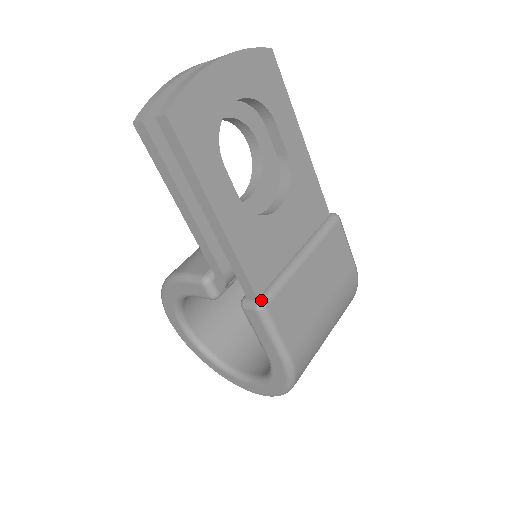
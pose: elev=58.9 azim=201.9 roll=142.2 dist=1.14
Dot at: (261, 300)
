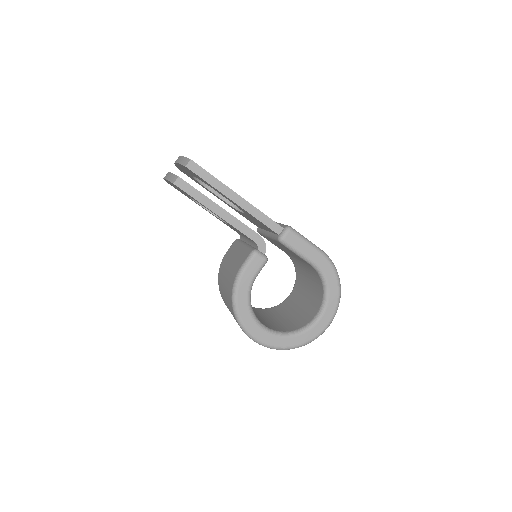
Dot at: (286, 226)
